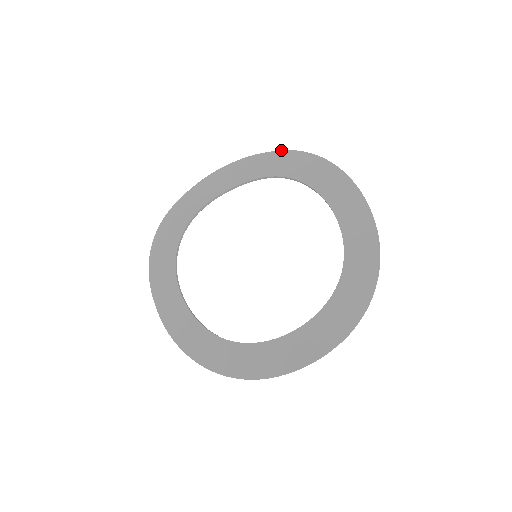
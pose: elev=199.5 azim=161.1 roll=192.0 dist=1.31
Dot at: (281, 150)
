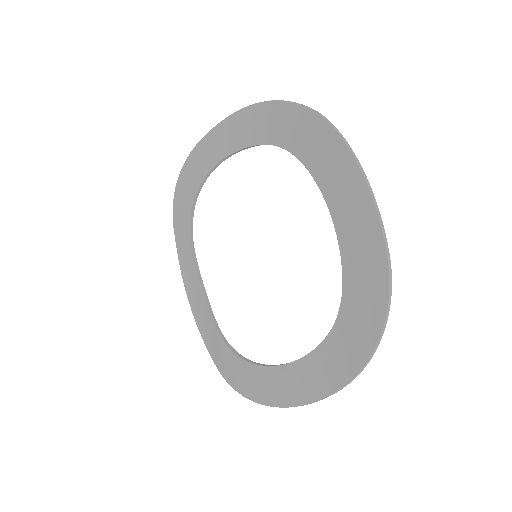
Dot at: (322, 116)
